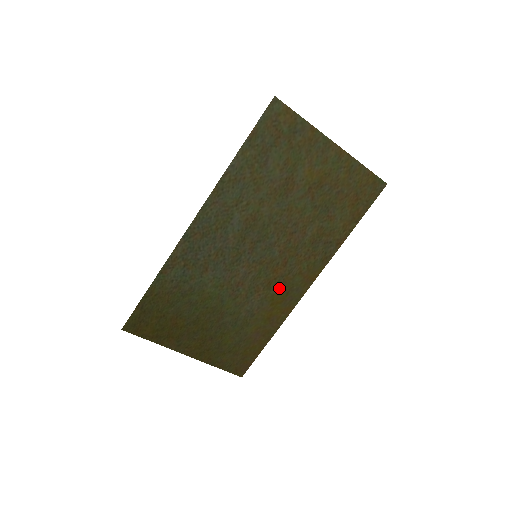
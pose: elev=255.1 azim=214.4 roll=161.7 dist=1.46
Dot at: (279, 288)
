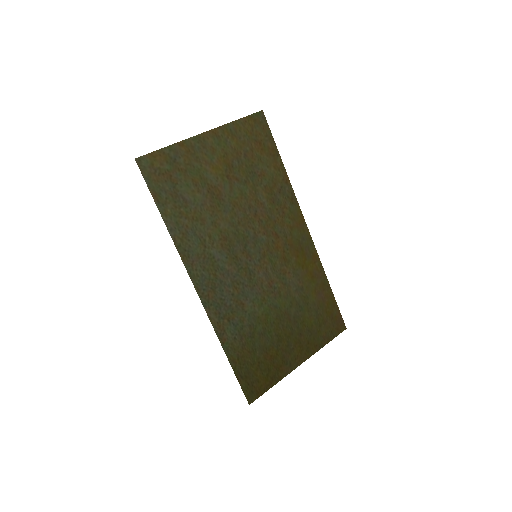
Dot at: (293, 253)
